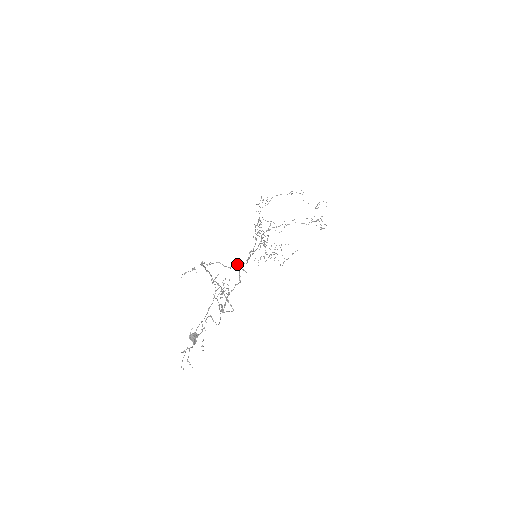
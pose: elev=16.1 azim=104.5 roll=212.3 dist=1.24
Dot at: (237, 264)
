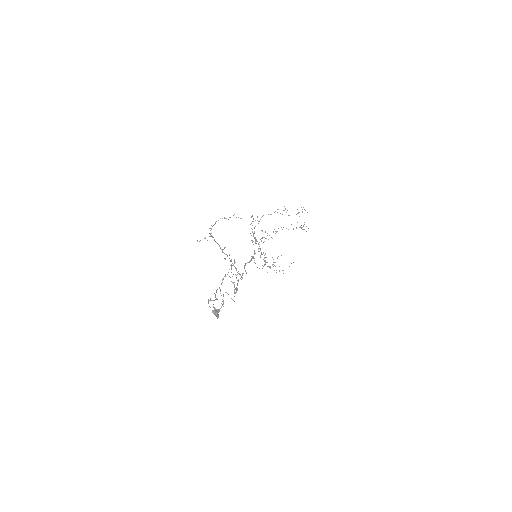
Dot at: (234, 214)
